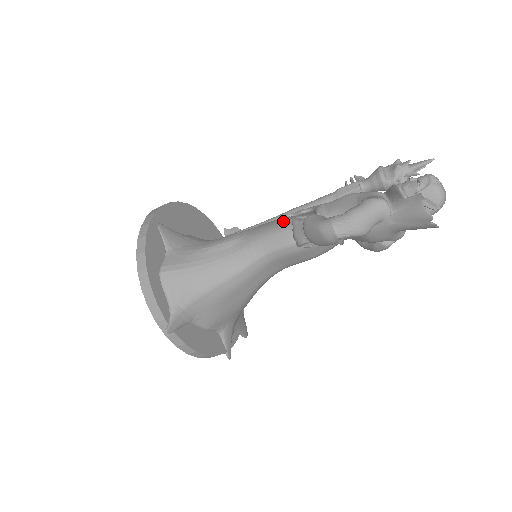
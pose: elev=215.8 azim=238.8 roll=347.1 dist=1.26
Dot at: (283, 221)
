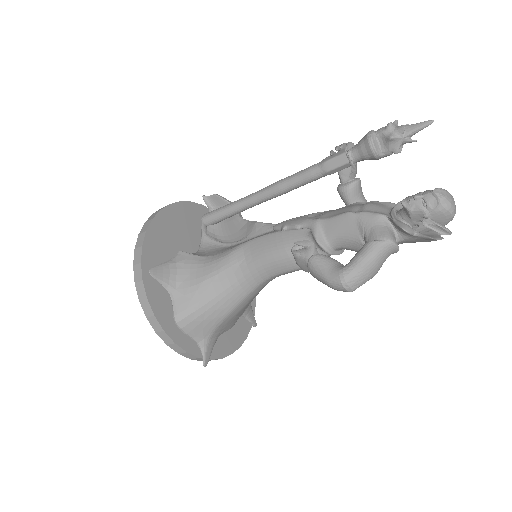
Dot at: (280, 244)
